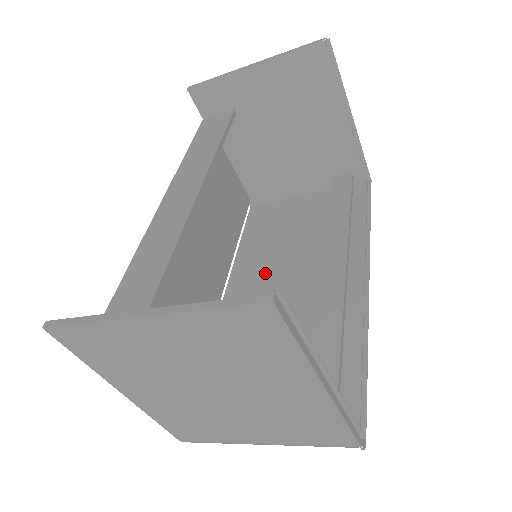
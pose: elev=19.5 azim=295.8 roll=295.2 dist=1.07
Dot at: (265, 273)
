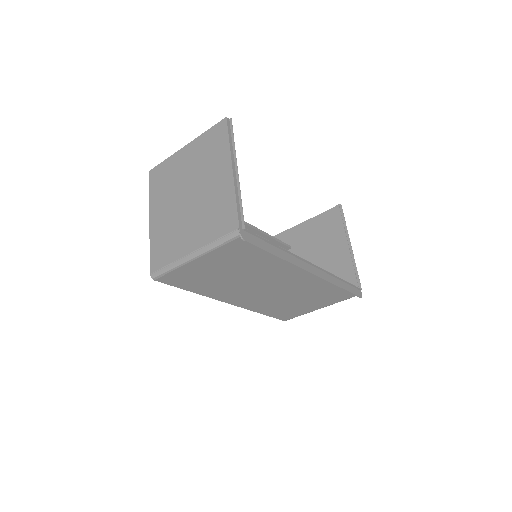
Dot at: occluded
